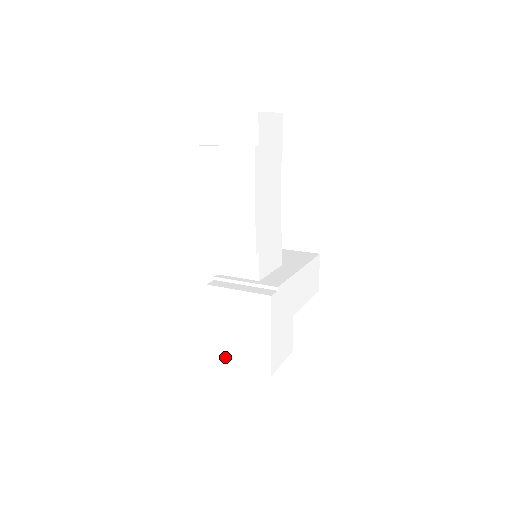
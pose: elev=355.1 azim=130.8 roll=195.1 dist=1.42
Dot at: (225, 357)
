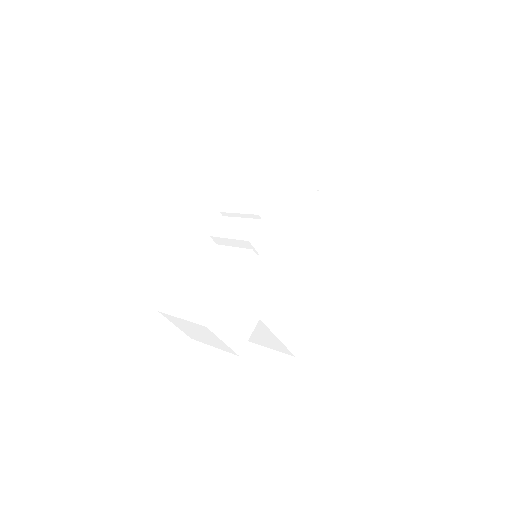
Dot at: (175, 307)
